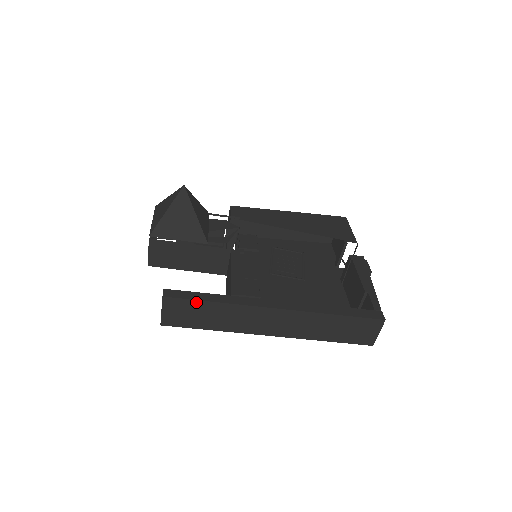
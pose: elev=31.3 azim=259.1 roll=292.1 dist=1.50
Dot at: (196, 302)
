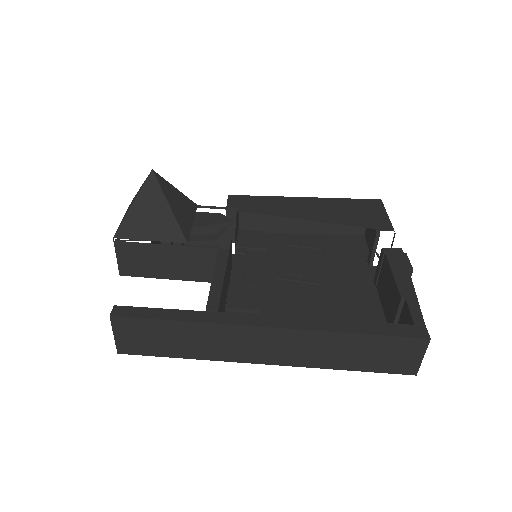
Dot at: (155, 322)
